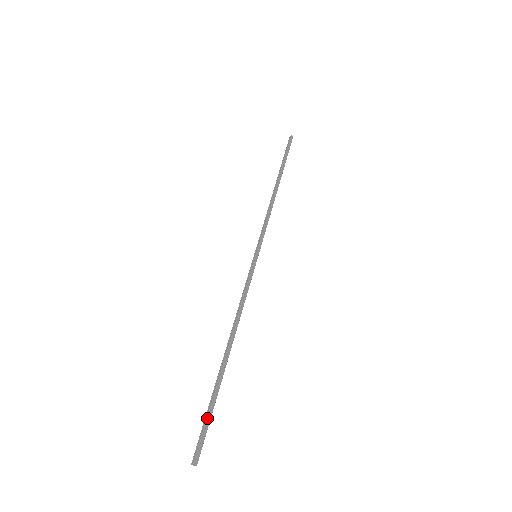
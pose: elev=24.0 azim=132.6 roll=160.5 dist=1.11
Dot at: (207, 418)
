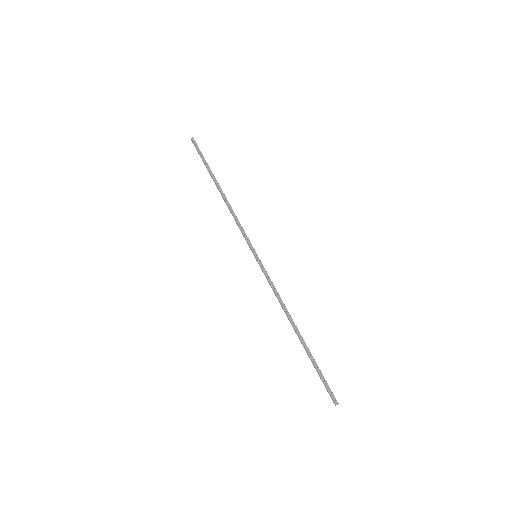
Dot at: (321, 377)
